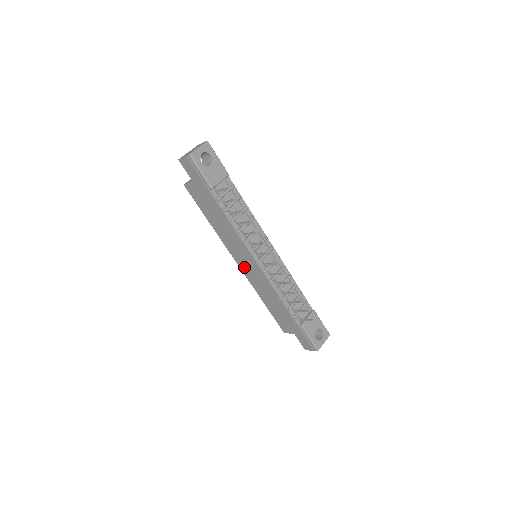
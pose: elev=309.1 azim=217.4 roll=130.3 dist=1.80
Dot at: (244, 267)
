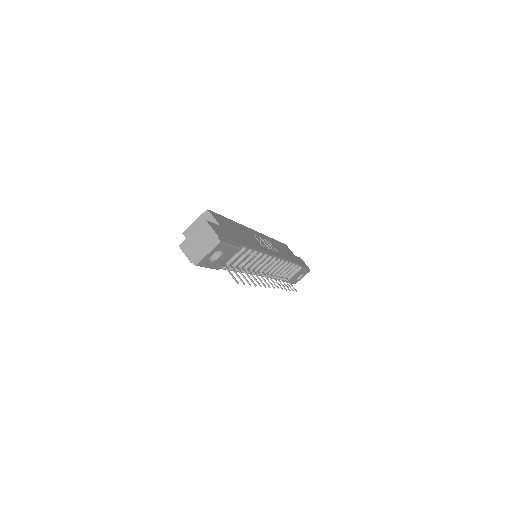
Dot at: occluded
